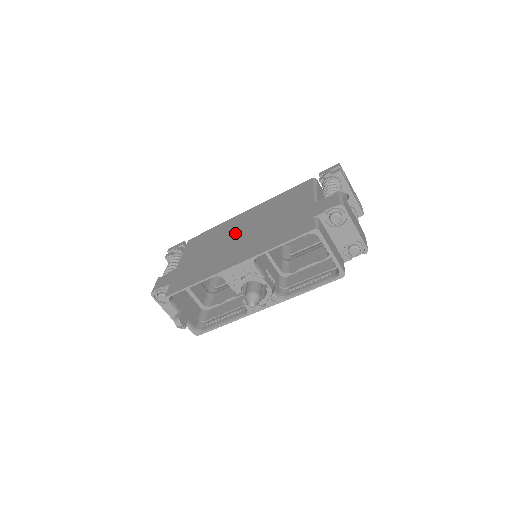
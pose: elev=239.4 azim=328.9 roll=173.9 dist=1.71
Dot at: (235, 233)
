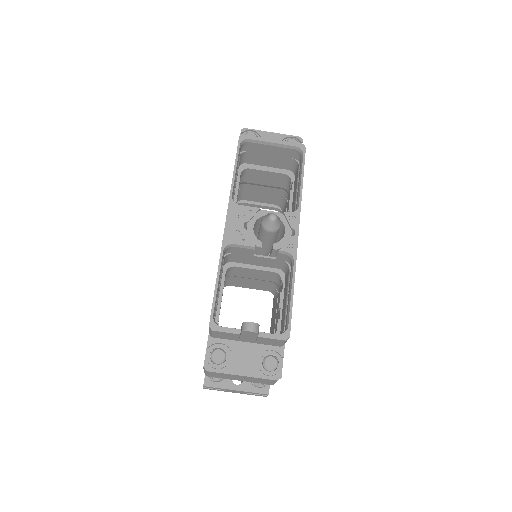
Dot at: occluded
